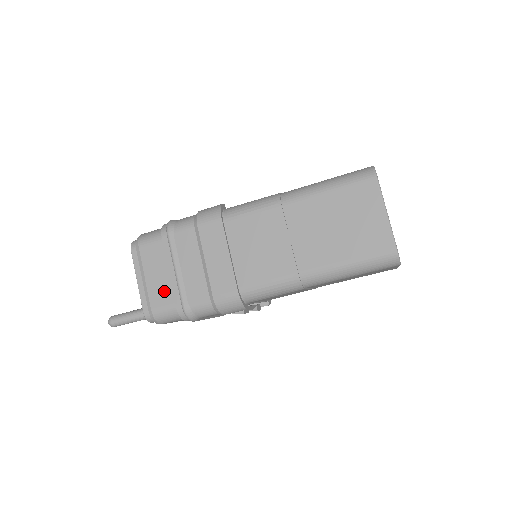
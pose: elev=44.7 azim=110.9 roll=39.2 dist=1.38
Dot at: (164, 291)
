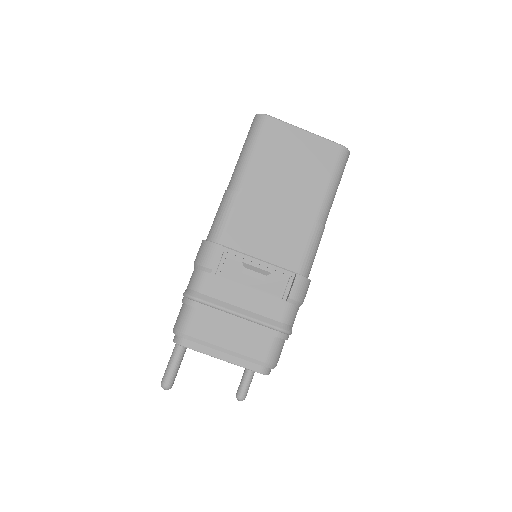
Dot at: occluded
